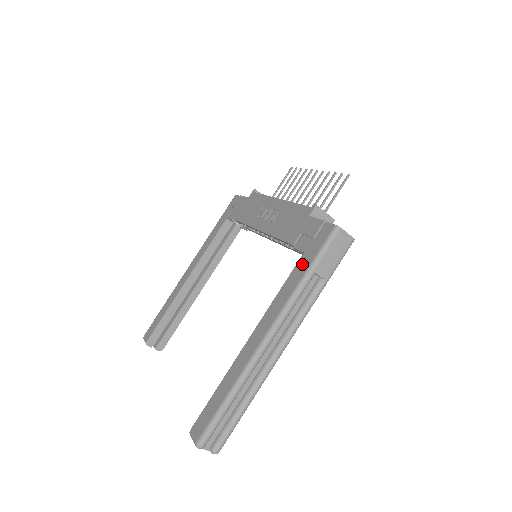
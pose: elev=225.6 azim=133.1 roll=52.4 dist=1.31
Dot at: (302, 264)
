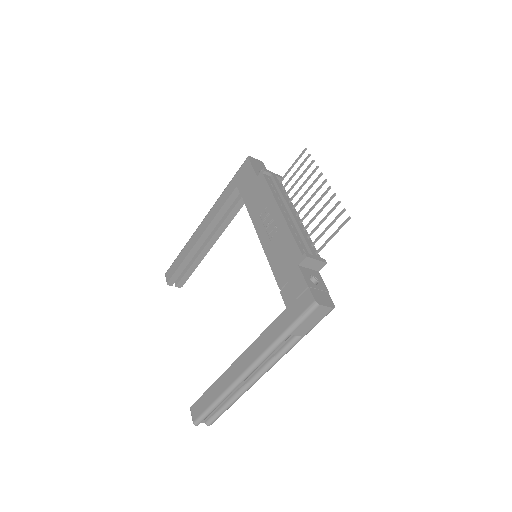
Dot at: (282, 321)
